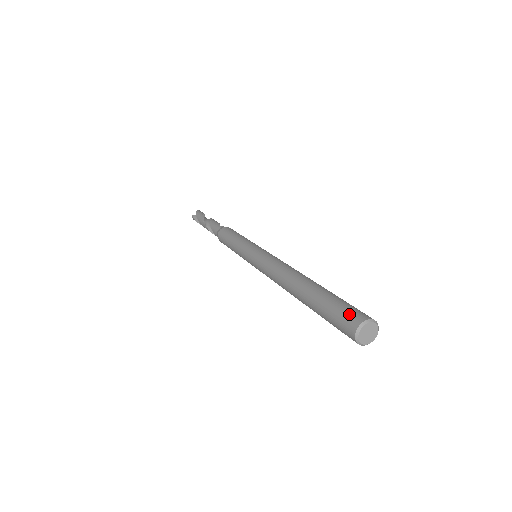
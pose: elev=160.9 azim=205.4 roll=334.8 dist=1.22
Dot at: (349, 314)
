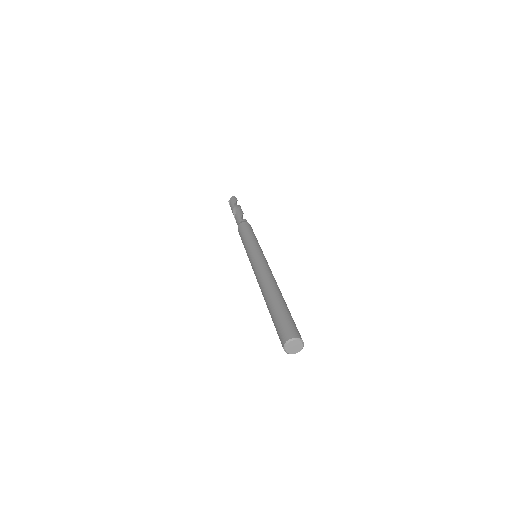
Dot at: (283, 332)
